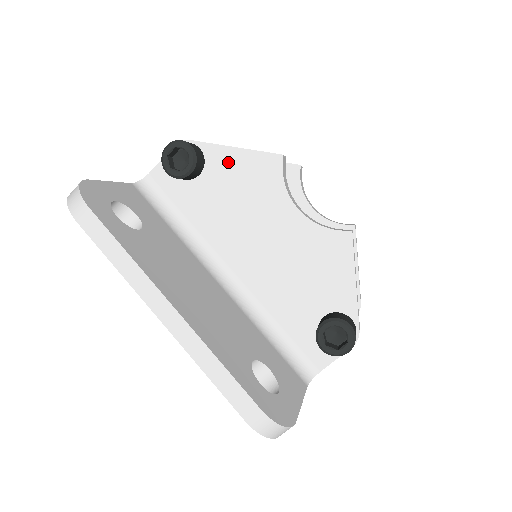
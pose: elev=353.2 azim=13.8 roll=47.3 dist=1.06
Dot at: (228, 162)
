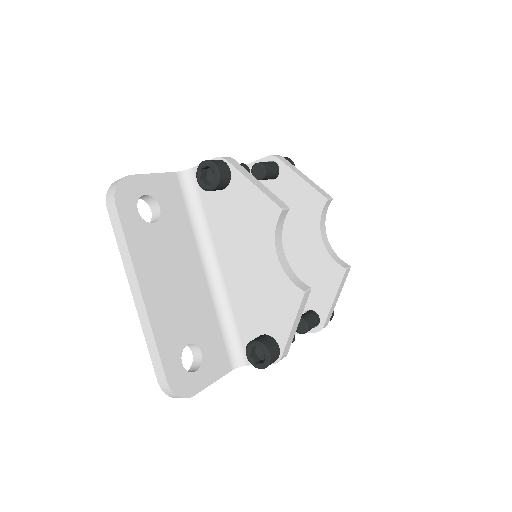
Dot at: (245, 192)
